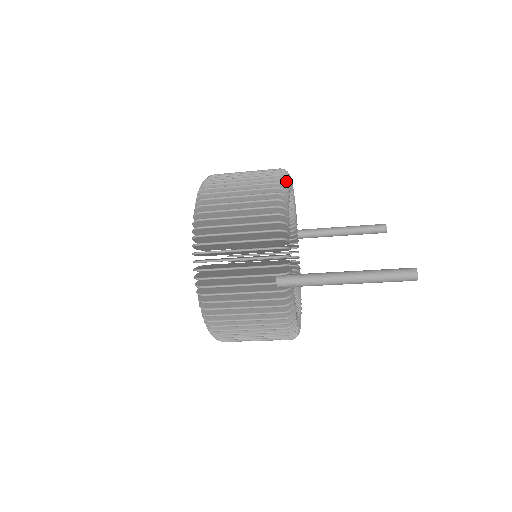
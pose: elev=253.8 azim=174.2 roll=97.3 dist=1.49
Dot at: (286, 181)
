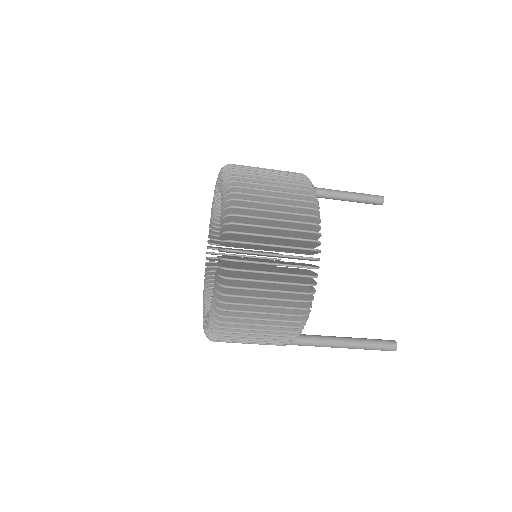
Dot at: (319, 252)
